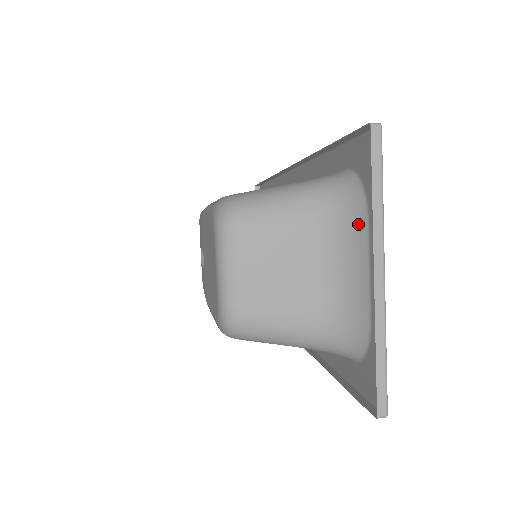
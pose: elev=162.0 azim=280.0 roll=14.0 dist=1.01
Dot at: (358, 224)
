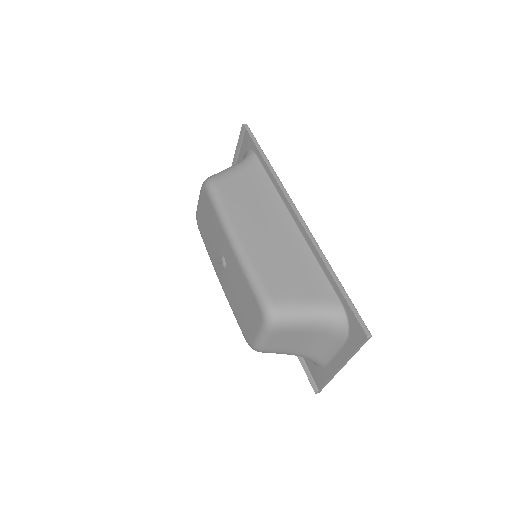
Dot at: (339, 340)
